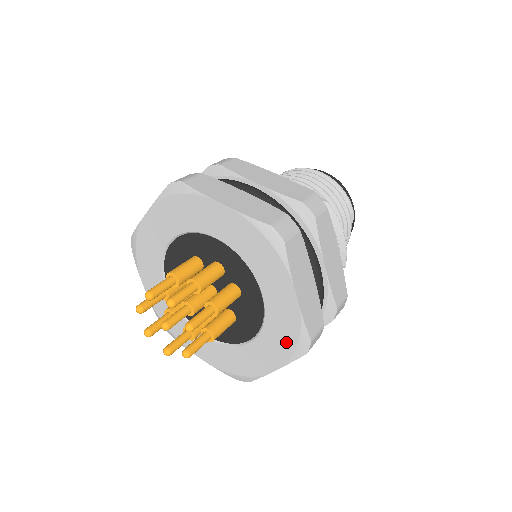
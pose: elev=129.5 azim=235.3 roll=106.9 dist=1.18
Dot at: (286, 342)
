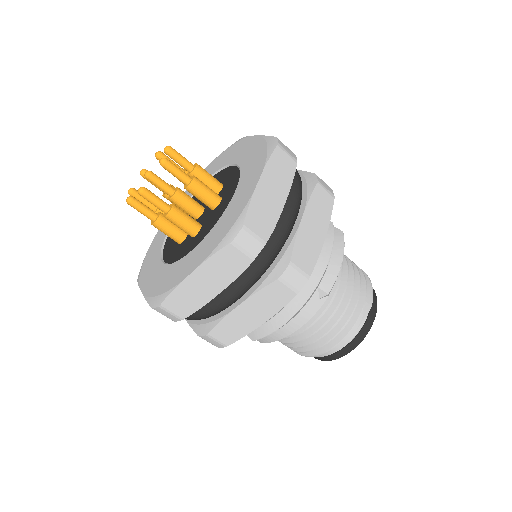
Dot at: (222, 232)
